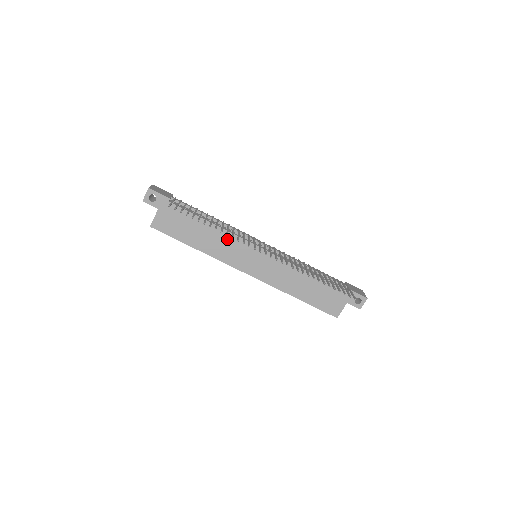
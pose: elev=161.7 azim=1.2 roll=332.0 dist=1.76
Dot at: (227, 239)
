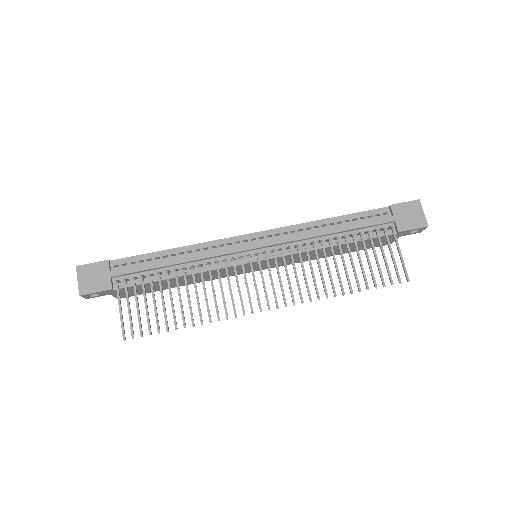
Dot at: occluded
